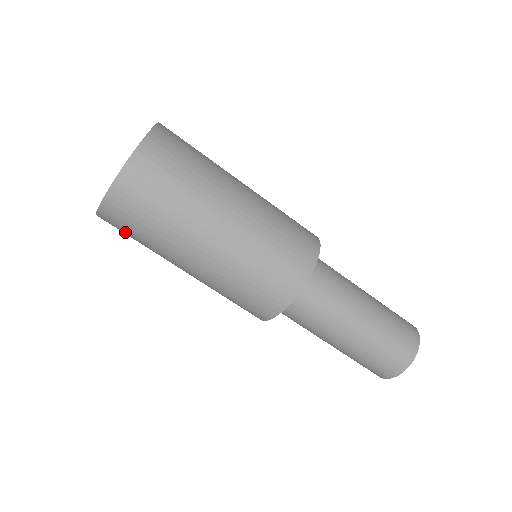
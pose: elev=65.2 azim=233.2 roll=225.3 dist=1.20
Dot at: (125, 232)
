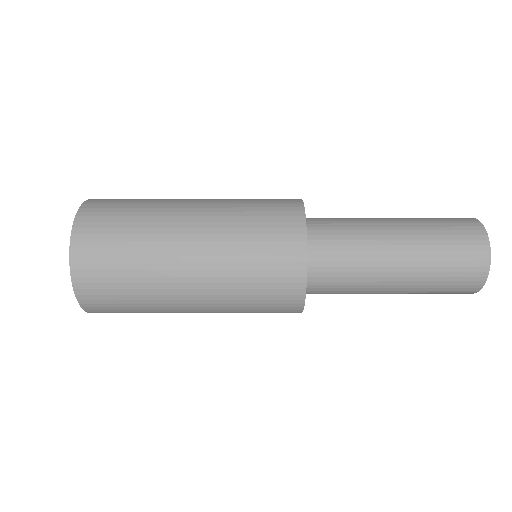
Dot at: (111, 295)
